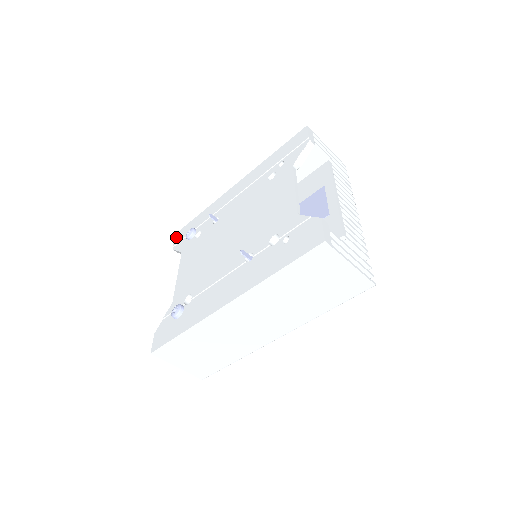
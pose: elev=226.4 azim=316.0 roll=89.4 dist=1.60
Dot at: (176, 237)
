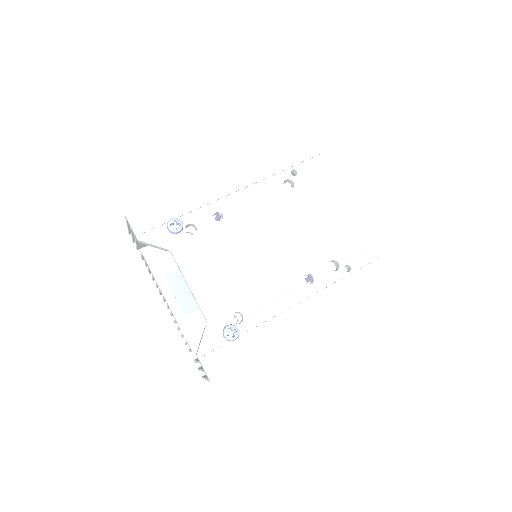
Dot at: (133, 221)
